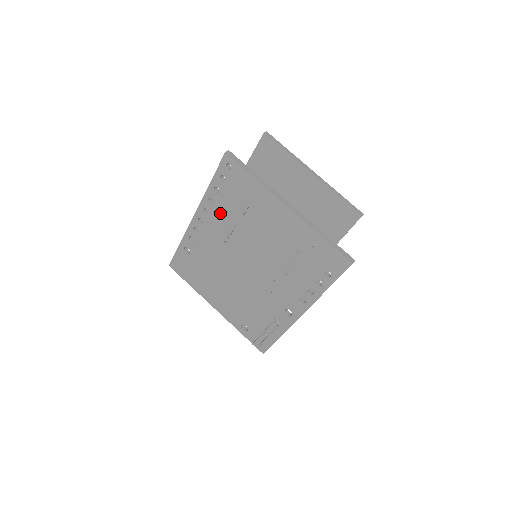
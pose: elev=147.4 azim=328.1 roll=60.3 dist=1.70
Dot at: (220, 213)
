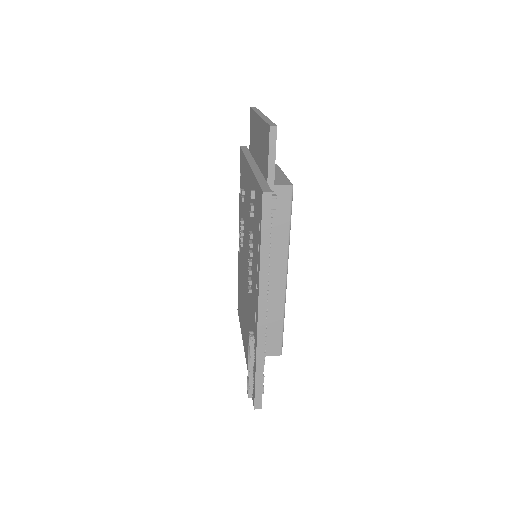
Dot at: occluded
